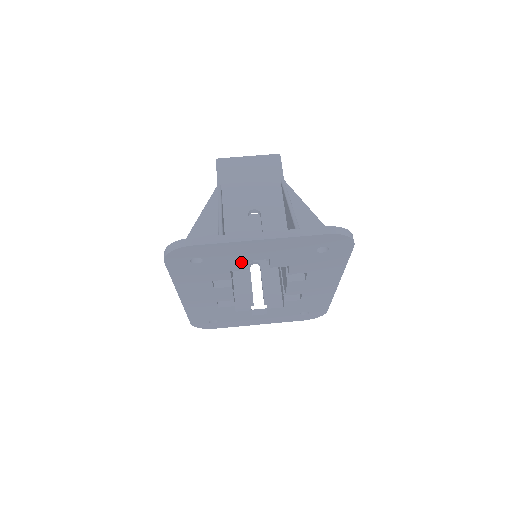
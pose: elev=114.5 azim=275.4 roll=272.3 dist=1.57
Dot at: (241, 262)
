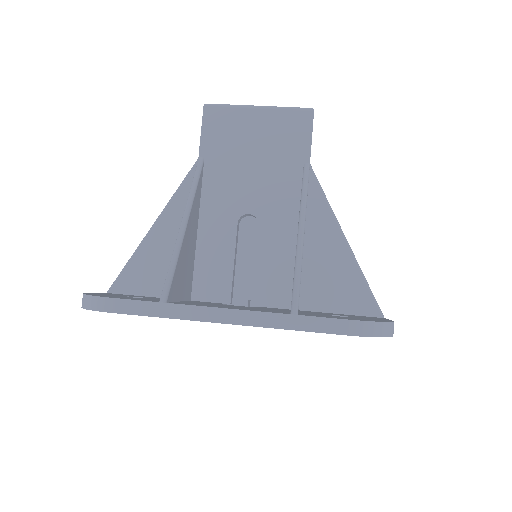
Dot at: occluded
